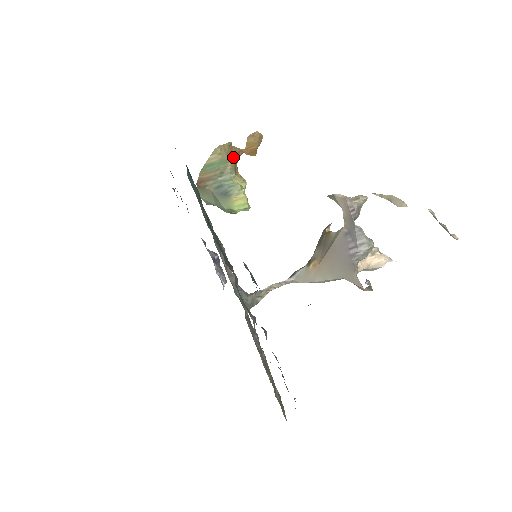
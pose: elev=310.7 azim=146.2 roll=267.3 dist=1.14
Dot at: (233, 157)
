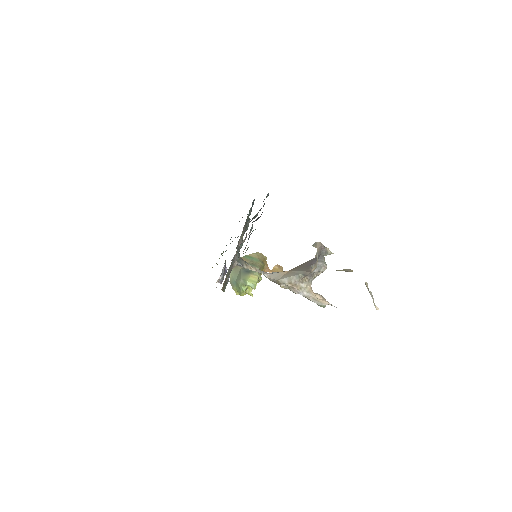
Dot at: (263, 264)
